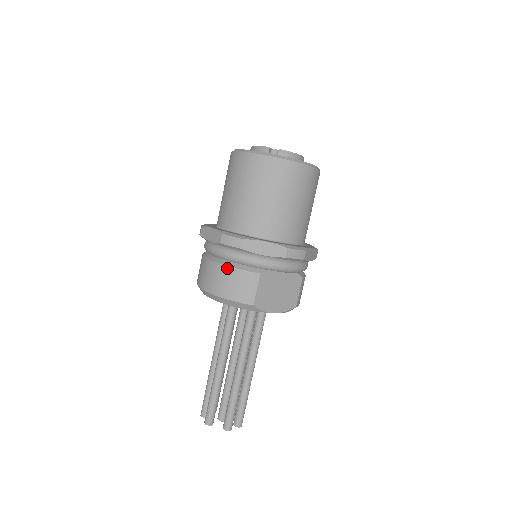
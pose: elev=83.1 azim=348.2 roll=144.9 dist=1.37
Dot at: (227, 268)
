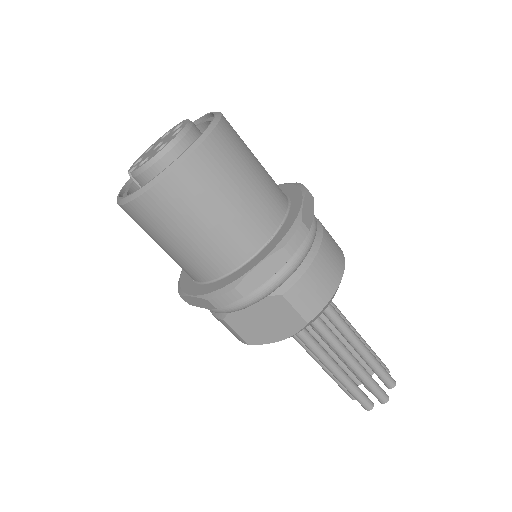
Dot at: occluded
